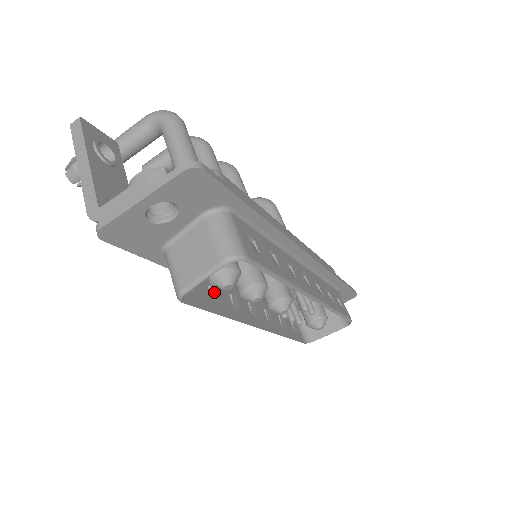
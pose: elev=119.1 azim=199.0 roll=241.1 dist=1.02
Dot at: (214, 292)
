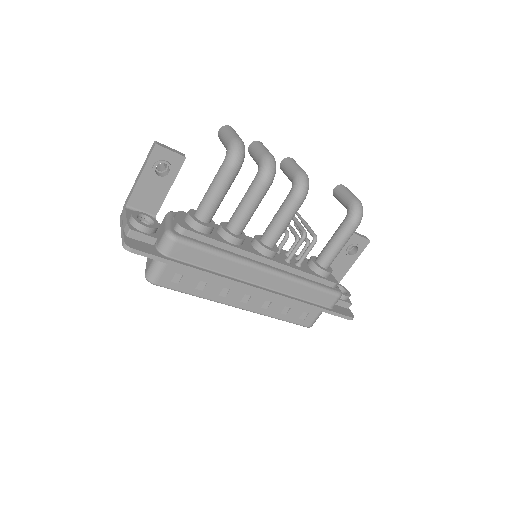
Dot at: occluded
